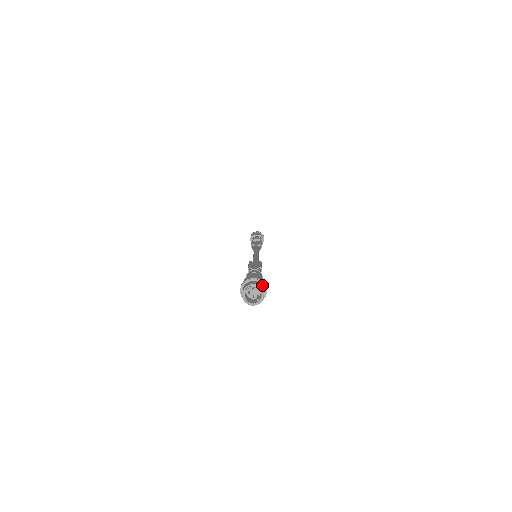
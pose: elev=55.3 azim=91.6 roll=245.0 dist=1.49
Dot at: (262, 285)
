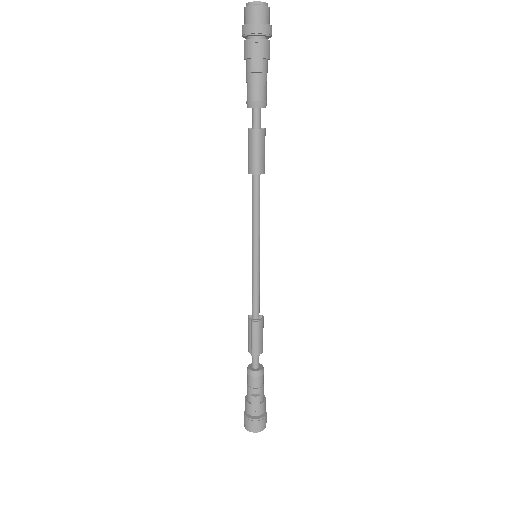
Dot at: occluded
